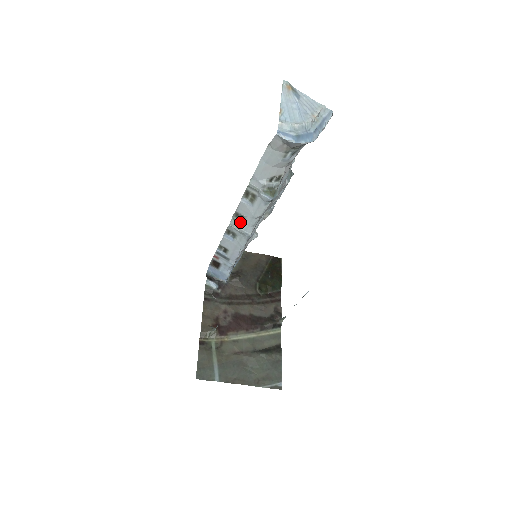
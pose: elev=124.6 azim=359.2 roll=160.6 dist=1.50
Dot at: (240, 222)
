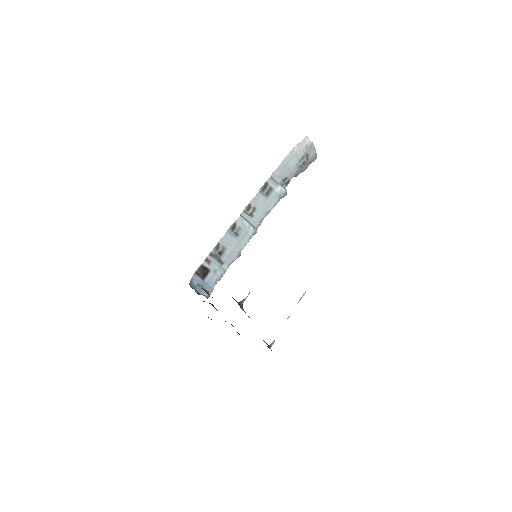
Dot at: (250, 215)
